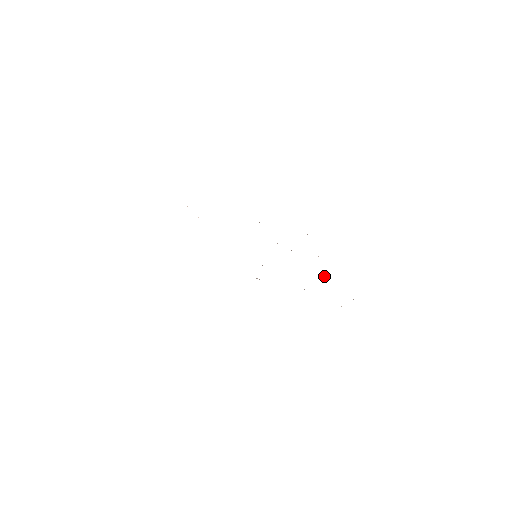
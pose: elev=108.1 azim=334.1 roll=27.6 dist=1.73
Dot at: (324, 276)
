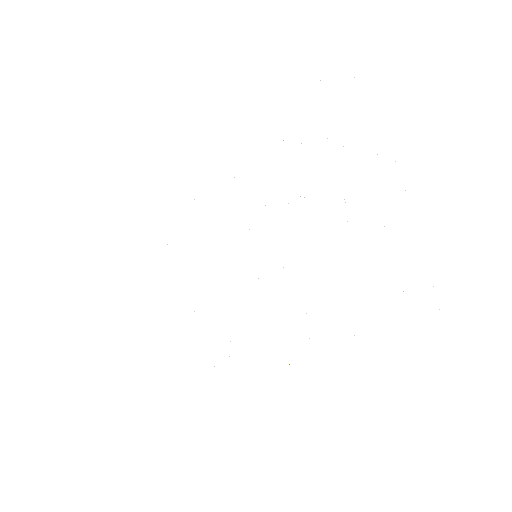
Dot at: occluded
